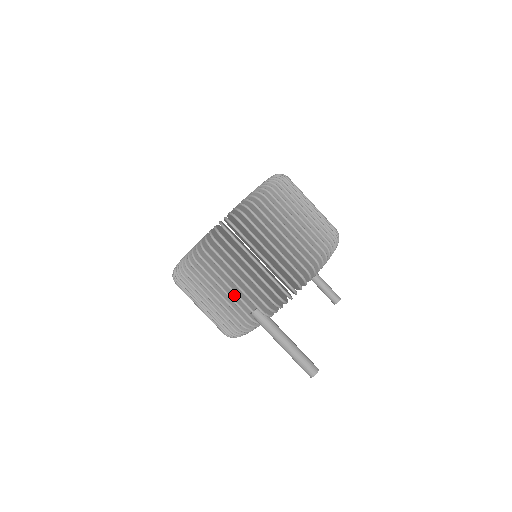
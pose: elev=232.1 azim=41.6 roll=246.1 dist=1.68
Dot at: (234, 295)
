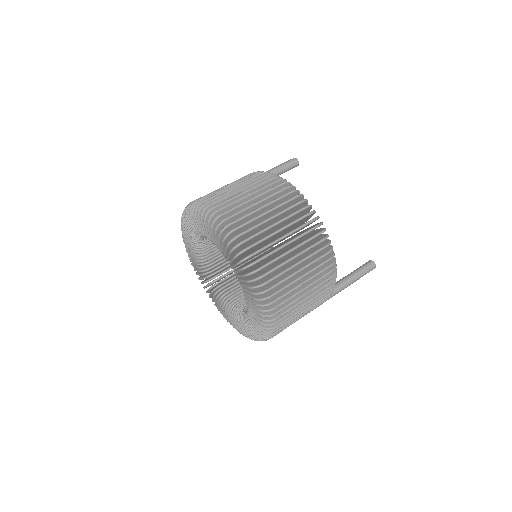
Dot at: occluded
